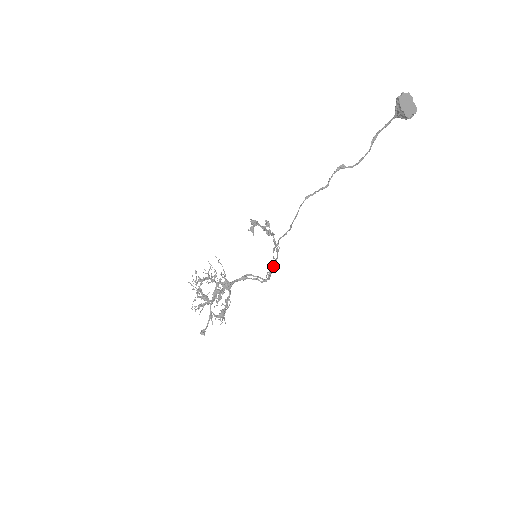
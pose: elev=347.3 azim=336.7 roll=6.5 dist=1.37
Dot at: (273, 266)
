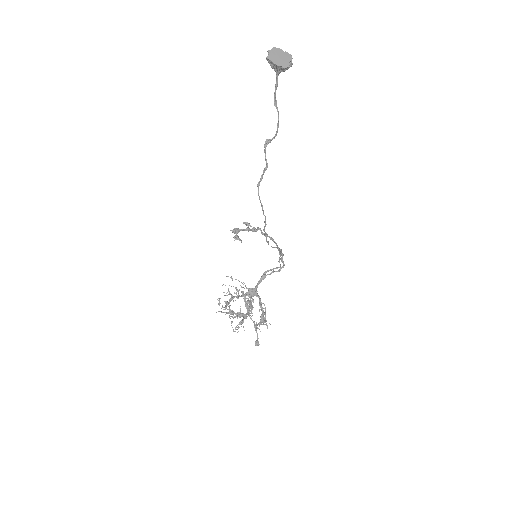
Dot at: (279, 253)
